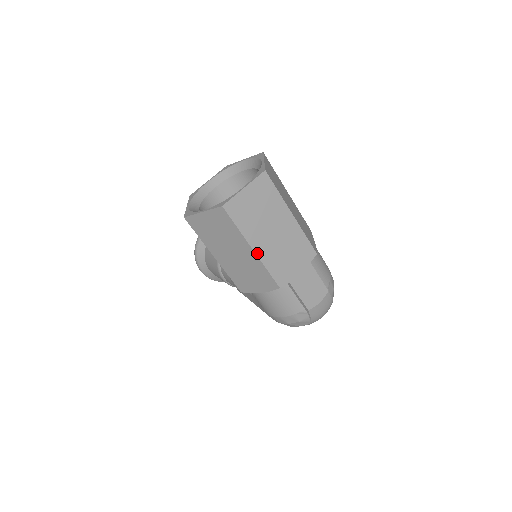
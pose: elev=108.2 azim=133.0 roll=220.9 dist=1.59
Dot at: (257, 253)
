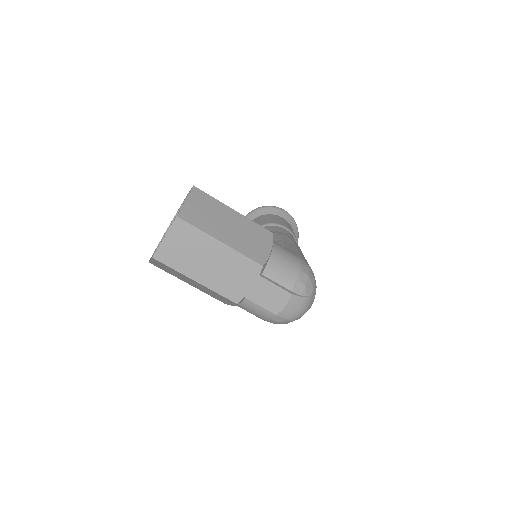
Dot at: (201, 283)
